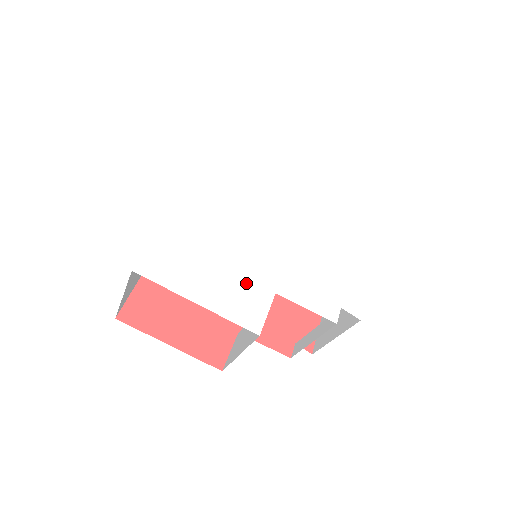
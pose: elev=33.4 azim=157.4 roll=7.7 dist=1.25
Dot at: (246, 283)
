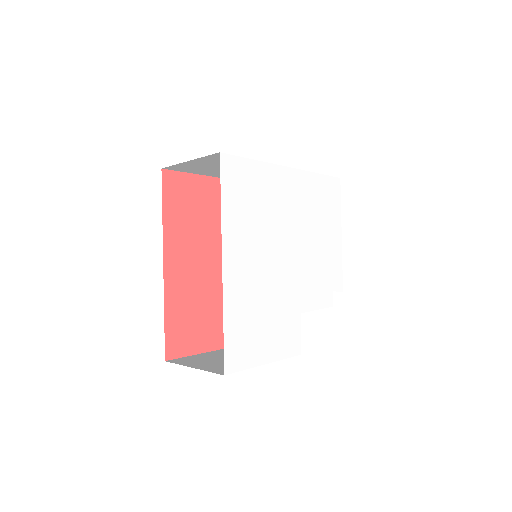
Dot at: (285, 321)
